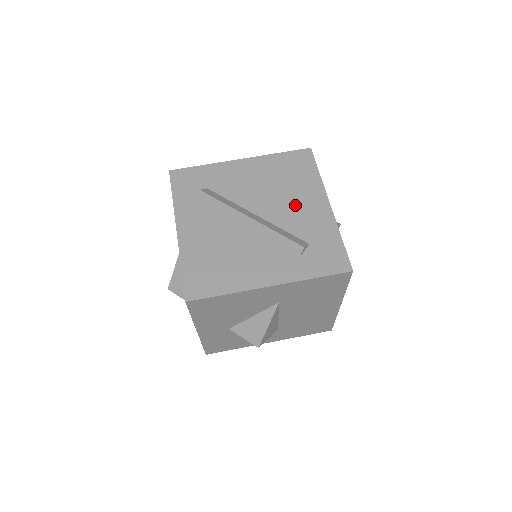
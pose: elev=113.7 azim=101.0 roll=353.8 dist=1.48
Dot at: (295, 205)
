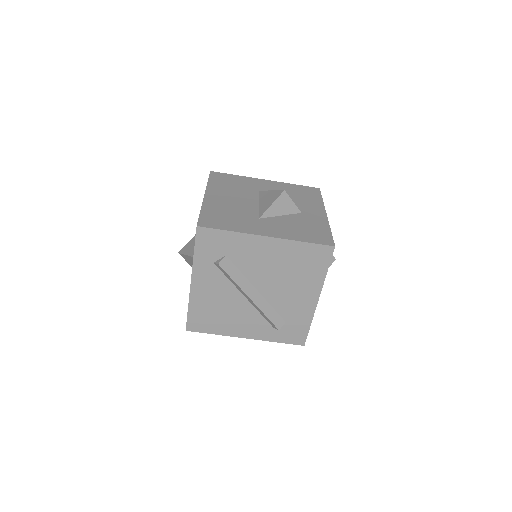
Dot at: (291, 293)
